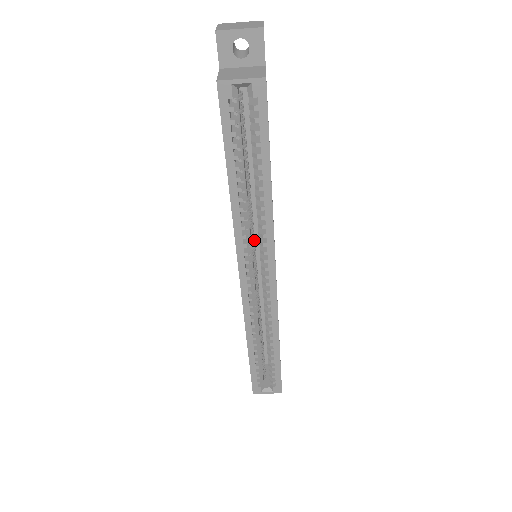
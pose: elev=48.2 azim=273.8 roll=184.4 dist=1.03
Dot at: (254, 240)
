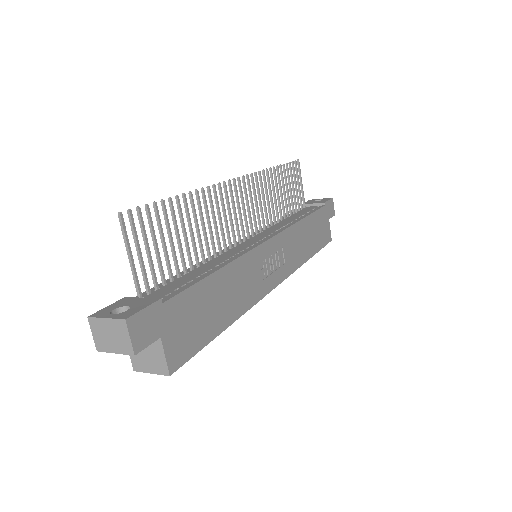
Dot at: occluded
